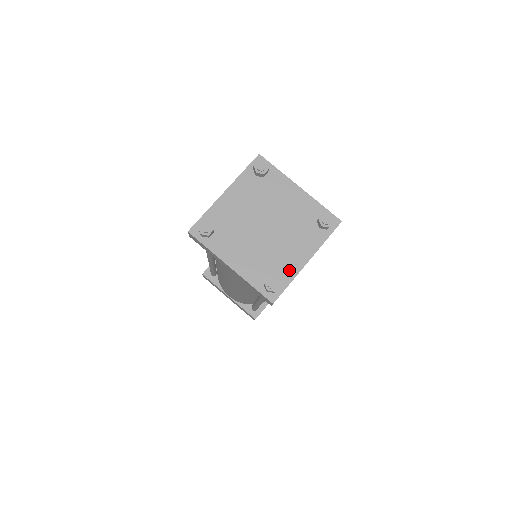
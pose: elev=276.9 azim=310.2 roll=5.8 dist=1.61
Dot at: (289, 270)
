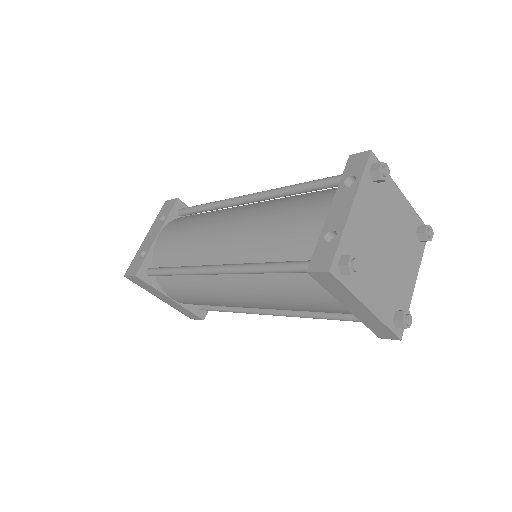
Dot at: (406, 296)
